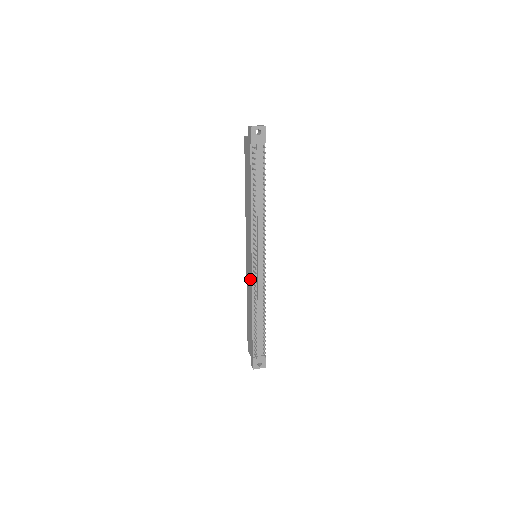
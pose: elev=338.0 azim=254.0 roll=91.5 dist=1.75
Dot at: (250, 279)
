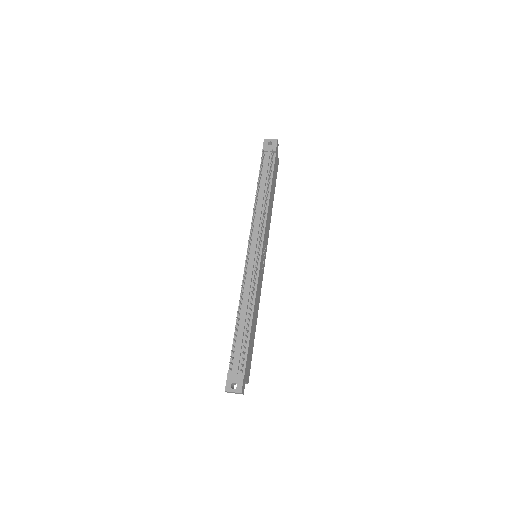
Dot at: occluded
